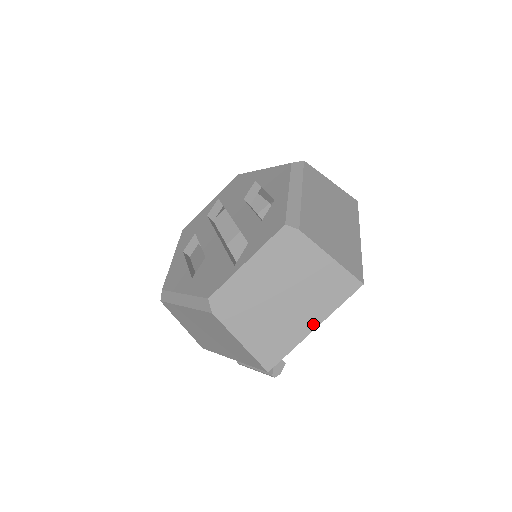
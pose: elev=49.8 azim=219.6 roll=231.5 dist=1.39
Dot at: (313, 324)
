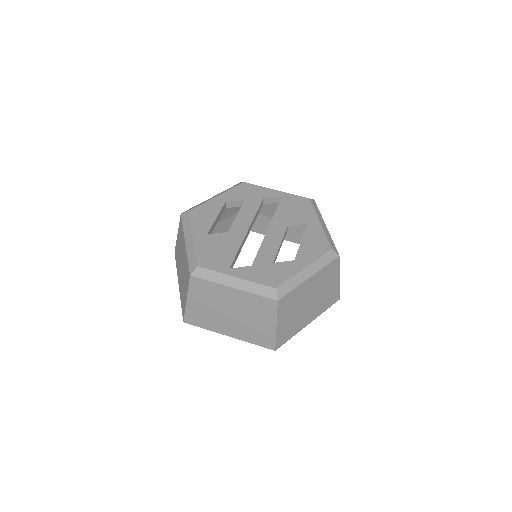
Dot at: (230, 334)
